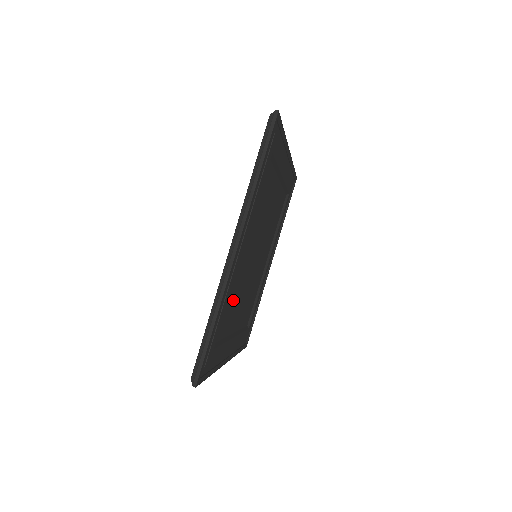
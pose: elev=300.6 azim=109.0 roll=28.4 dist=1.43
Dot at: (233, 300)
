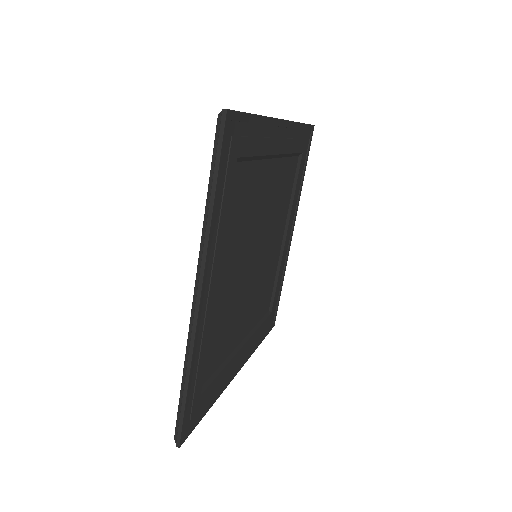
Dot at: (224, 326)
